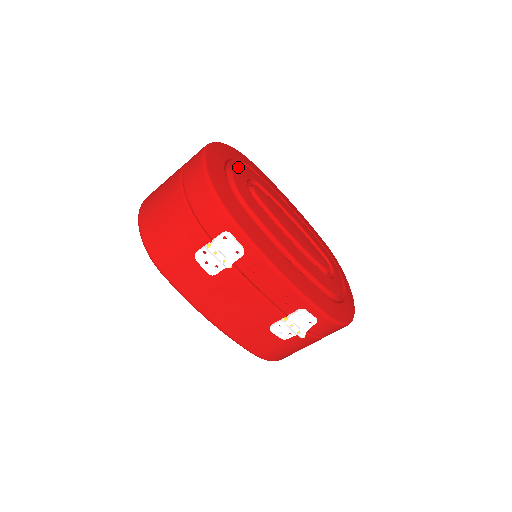
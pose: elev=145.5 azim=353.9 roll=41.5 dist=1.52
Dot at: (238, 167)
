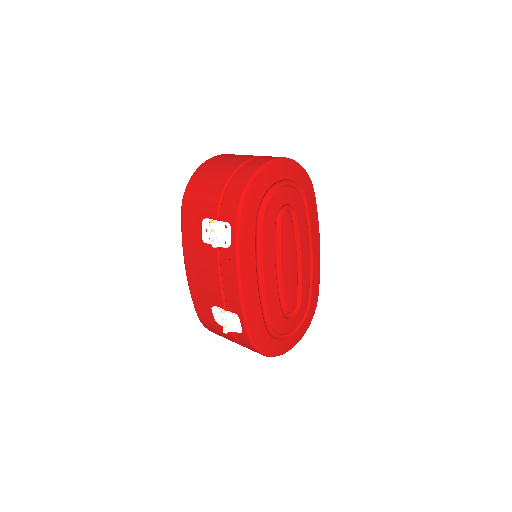
Dot at: (289, 190)
